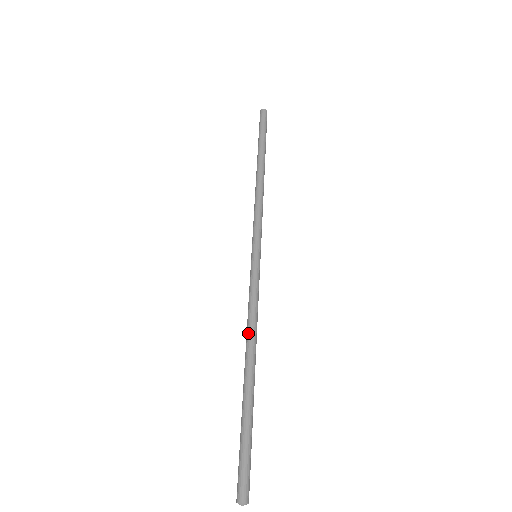
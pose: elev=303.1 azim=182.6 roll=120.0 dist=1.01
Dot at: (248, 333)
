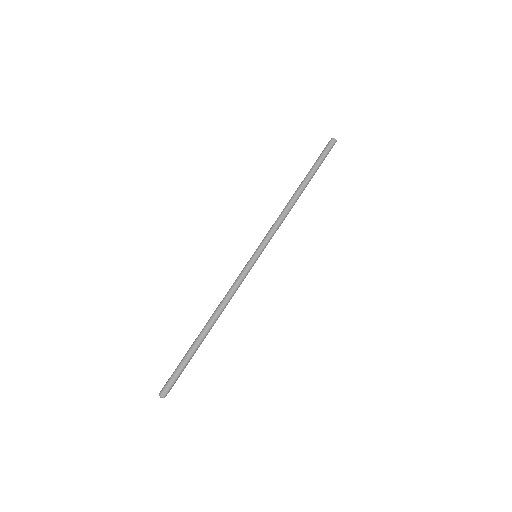
Dot at: (219, 305)
